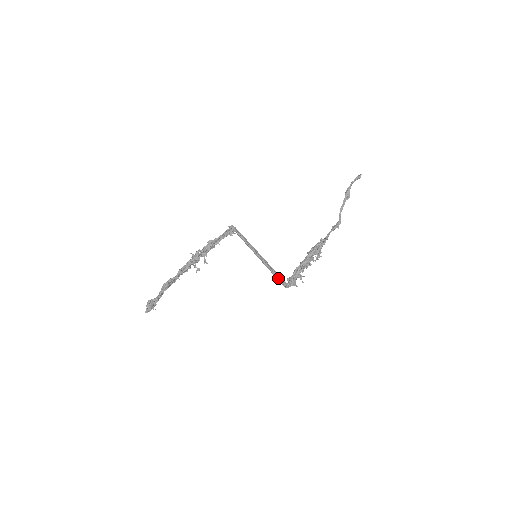
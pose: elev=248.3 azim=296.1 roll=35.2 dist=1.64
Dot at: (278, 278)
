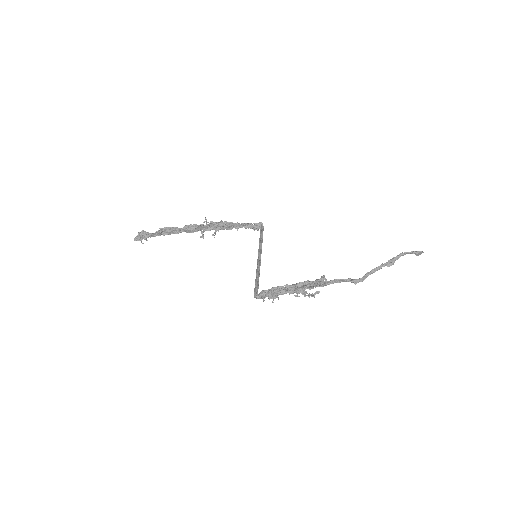
Dot at: (257, 286)
